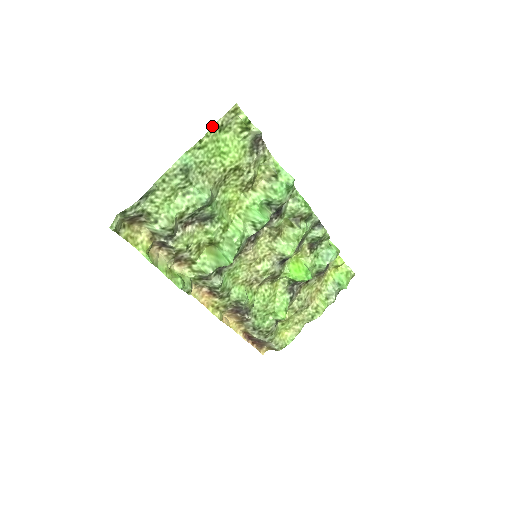
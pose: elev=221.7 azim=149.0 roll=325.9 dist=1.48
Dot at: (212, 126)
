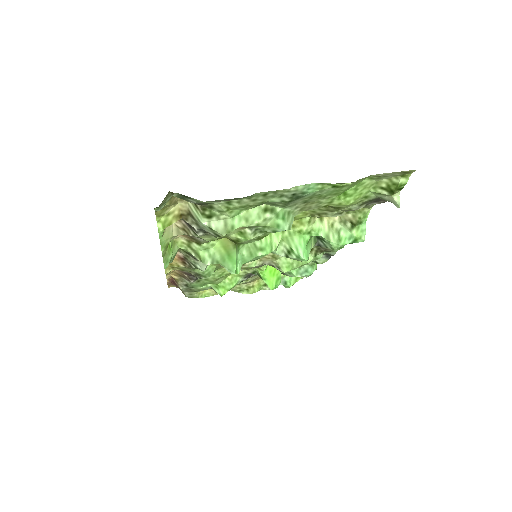
Dot at: occluded
